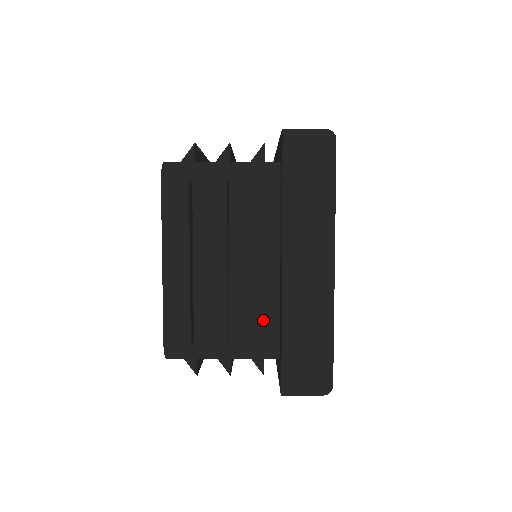
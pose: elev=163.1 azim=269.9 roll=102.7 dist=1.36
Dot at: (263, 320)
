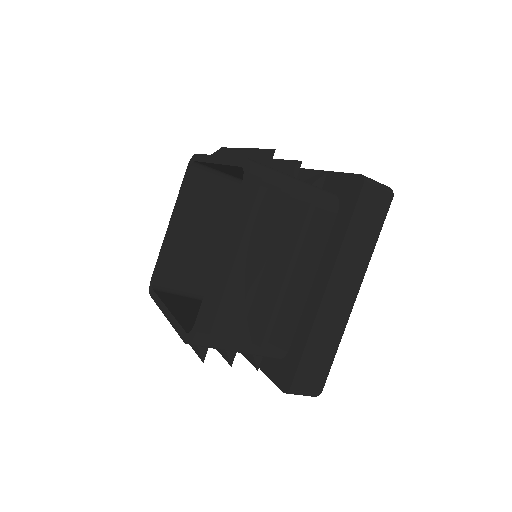
Dot at: (293, 329)
